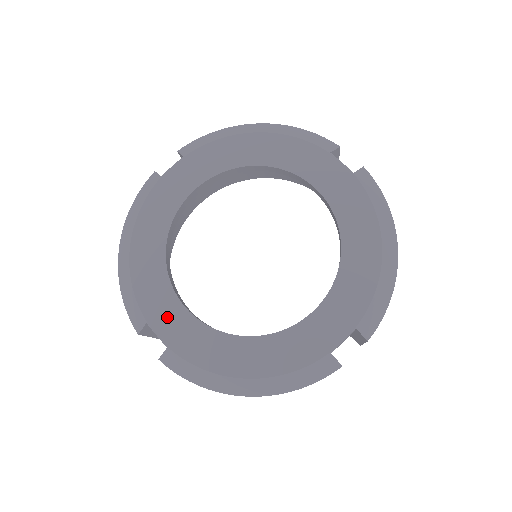
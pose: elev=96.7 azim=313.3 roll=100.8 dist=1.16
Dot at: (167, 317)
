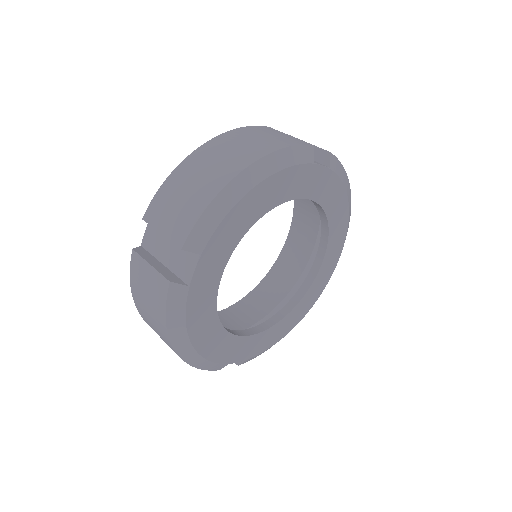
Dot at: (241, 350)
